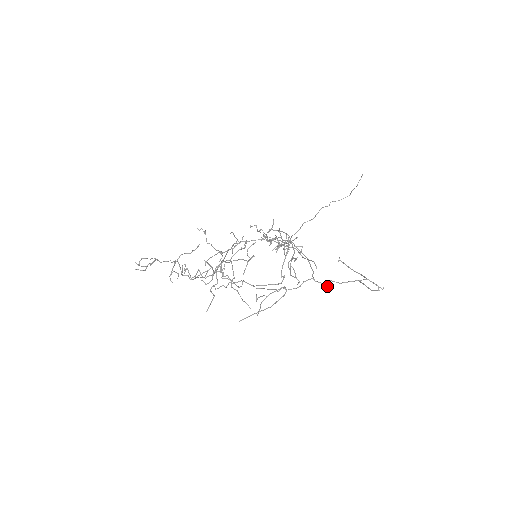
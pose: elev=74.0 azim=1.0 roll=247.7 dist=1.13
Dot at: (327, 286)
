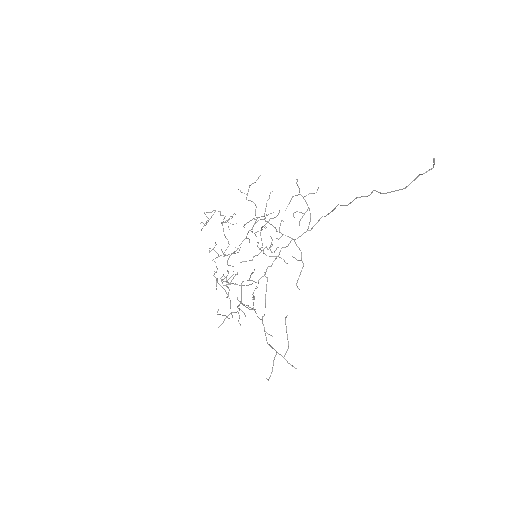
Dot at: (267, 333)
